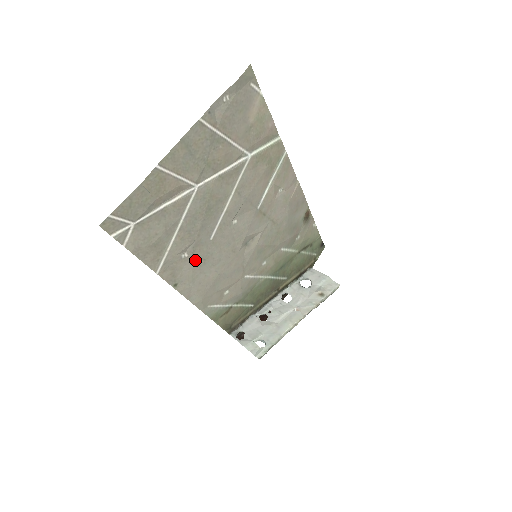
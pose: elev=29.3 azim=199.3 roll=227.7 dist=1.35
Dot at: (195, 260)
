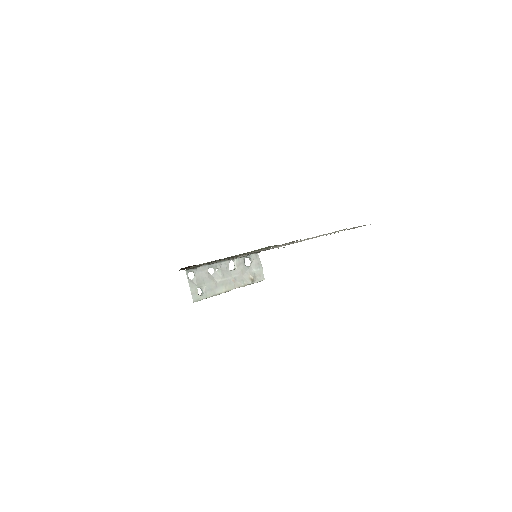
Dot at: occluded
